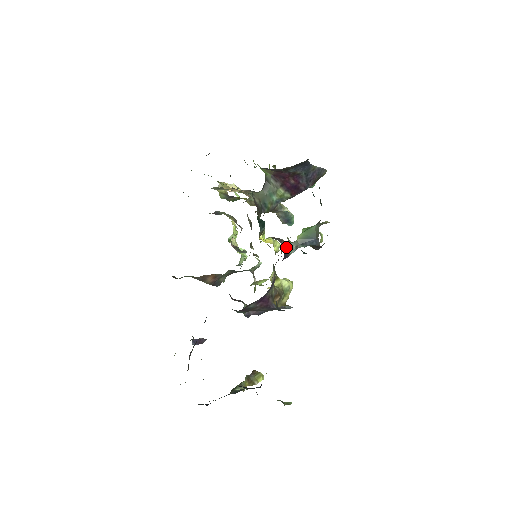
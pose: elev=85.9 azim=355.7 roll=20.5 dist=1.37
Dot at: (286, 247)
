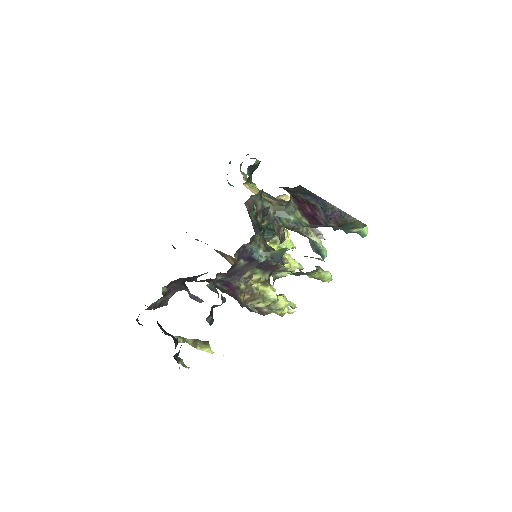
Dot at: (244, 246)
